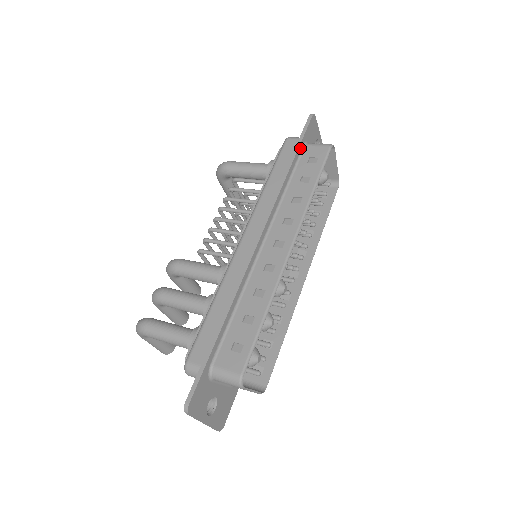
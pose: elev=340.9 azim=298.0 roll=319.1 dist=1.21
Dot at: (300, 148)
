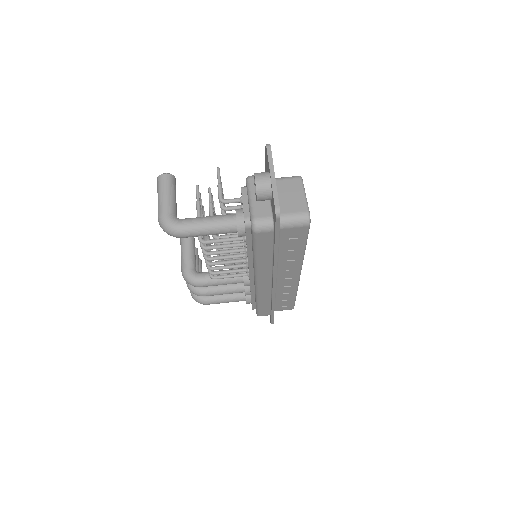
Dot at: (278, 238)
